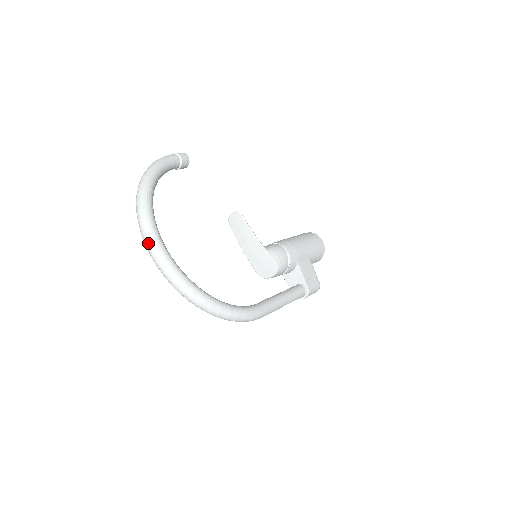
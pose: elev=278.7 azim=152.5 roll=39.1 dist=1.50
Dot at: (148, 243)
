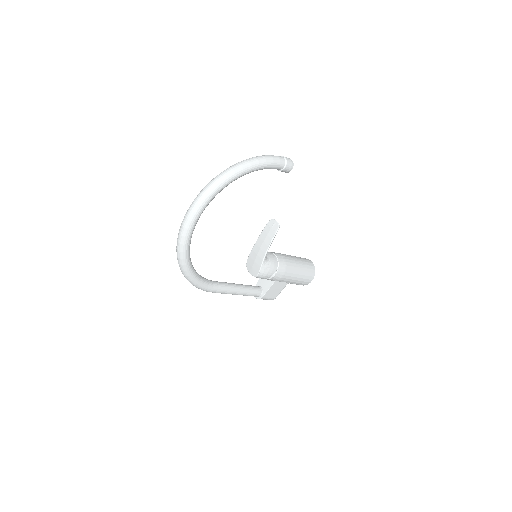
Dot at: (190, 210)
